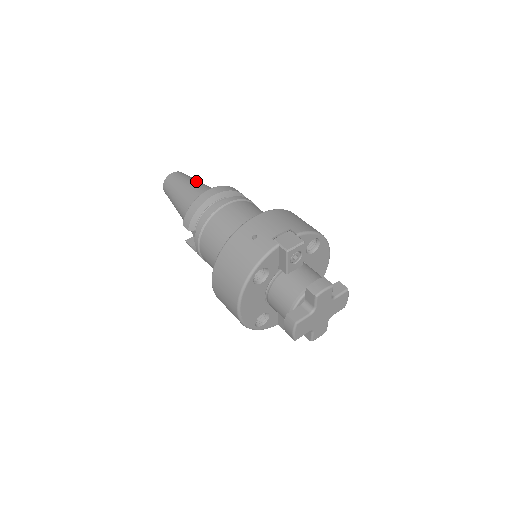
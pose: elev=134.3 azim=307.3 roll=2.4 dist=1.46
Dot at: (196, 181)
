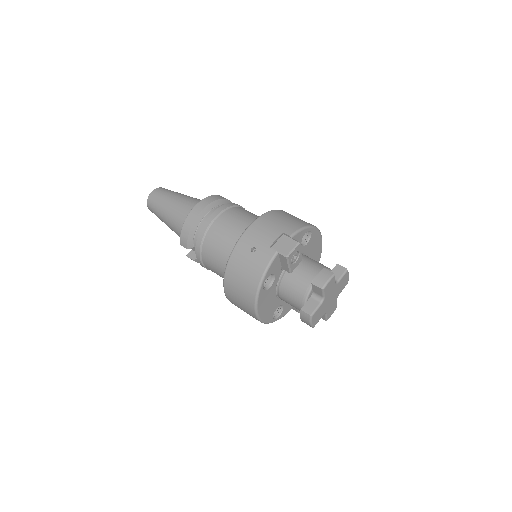
Dot at: (178, 195)
